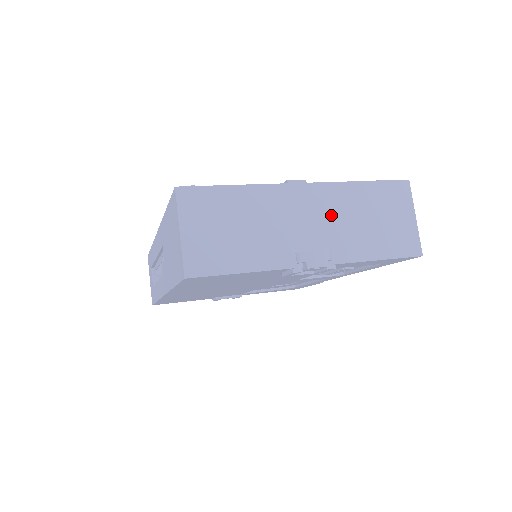
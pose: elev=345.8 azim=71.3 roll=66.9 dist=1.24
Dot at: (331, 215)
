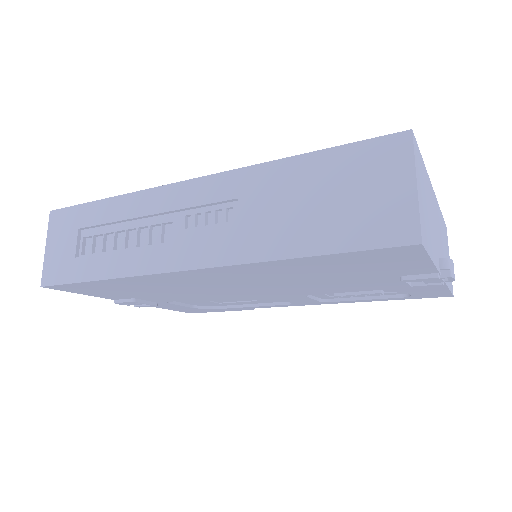
Dot at: (440, 232)
